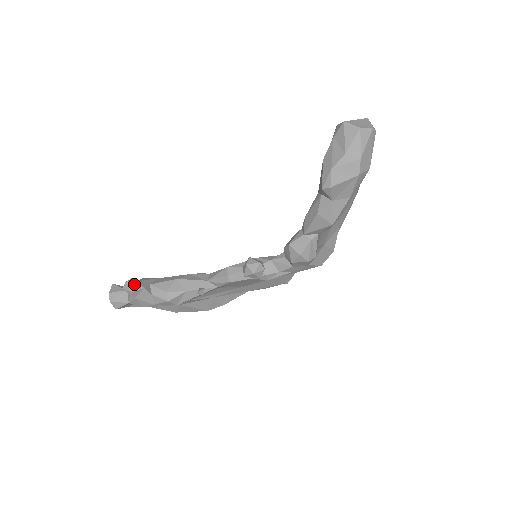
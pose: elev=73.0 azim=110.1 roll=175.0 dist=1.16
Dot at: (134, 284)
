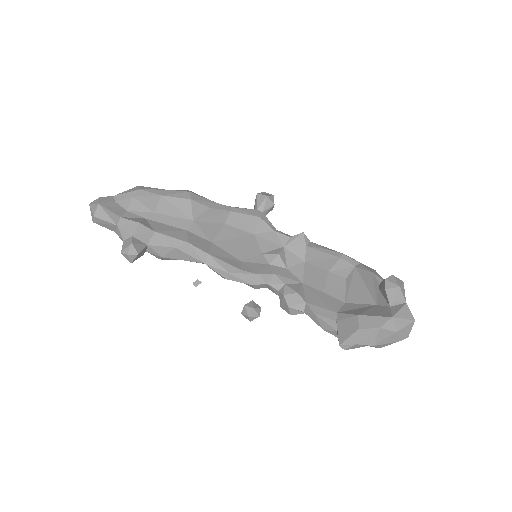
Dot at: (136, 258)
